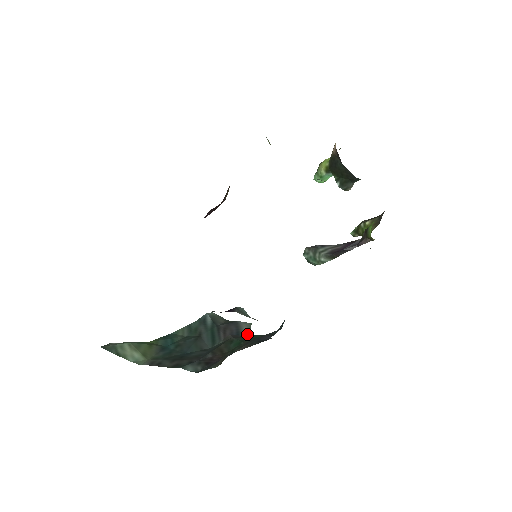
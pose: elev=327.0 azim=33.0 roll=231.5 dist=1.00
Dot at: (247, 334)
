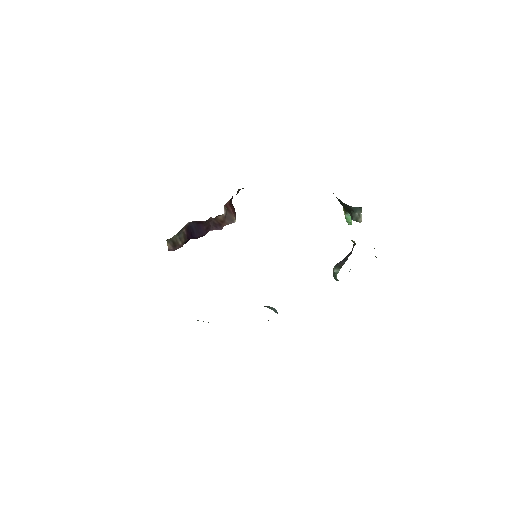
Dot at: occluded
